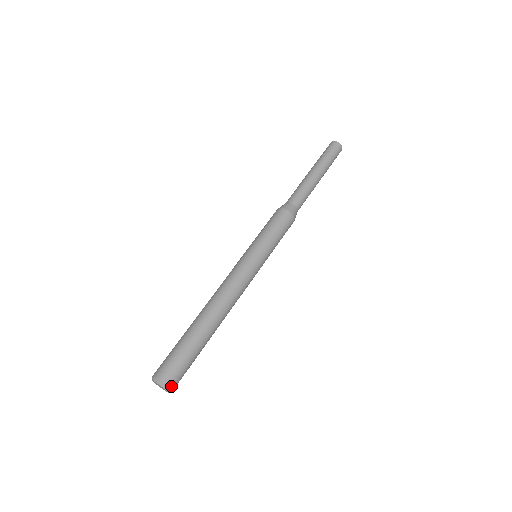
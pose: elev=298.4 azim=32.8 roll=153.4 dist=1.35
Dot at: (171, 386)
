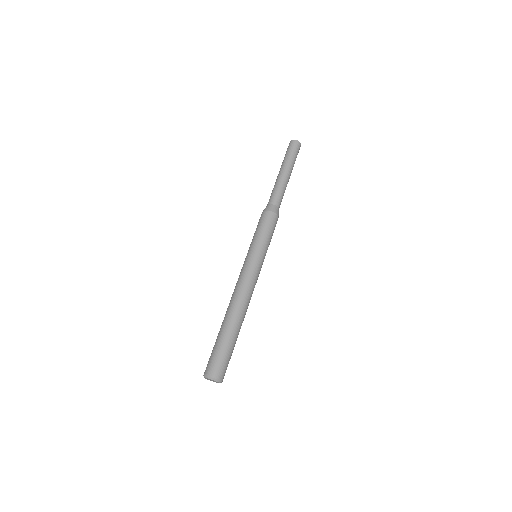
Dot at: (214, 375)
